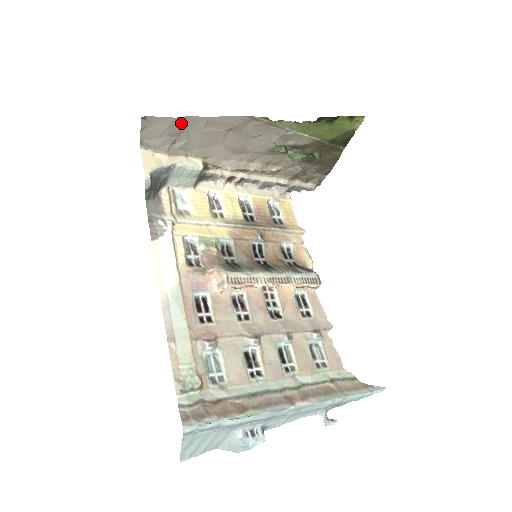
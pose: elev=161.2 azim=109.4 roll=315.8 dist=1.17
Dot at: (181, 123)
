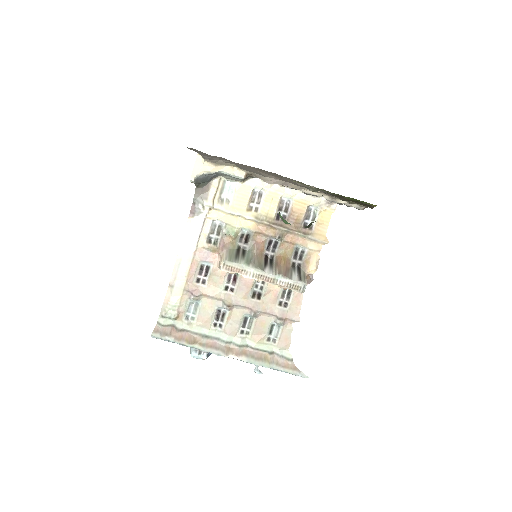
Dot at: (217, 157)
